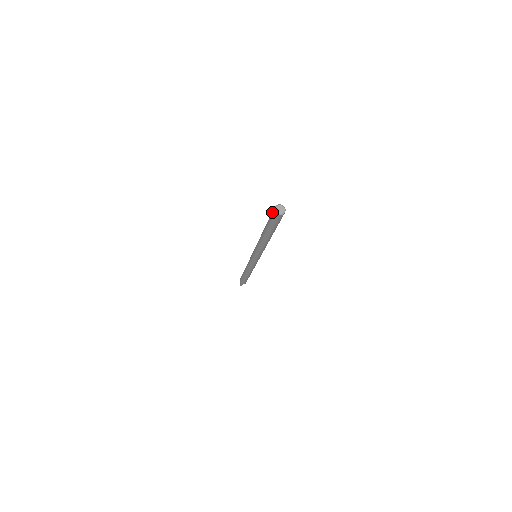
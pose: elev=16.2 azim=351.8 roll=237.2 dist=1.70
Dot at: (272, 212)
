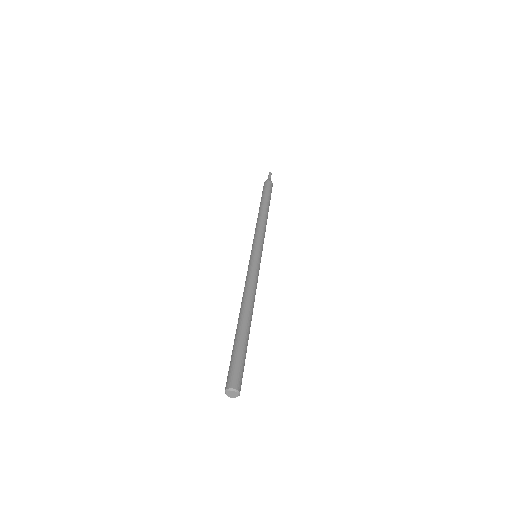
Dot at: occluded
